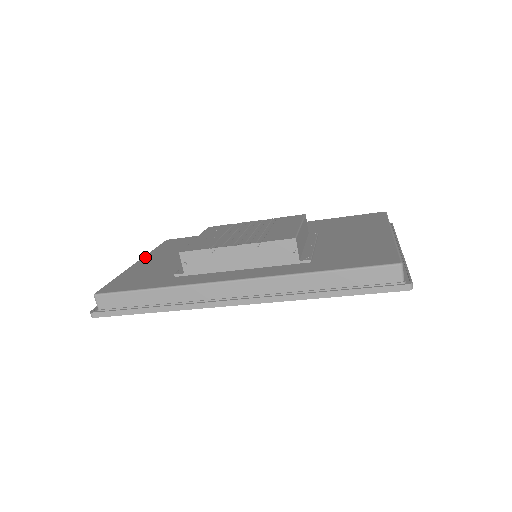
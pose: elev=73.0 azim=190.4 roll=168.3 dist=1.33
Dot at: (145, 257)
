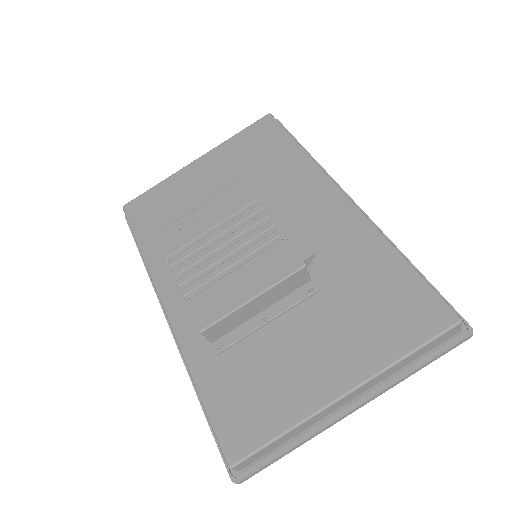
Dot at: (210, 153)
